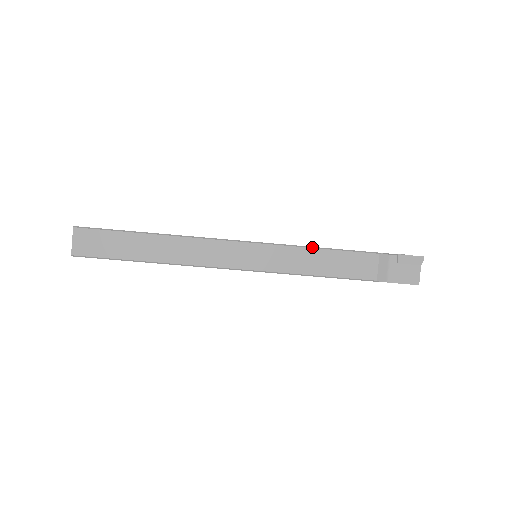
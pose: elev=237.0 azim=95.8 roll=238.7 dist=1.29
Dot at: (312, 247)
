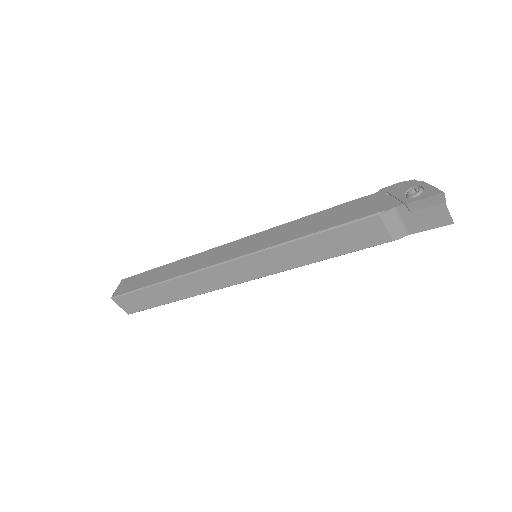
Dot at: (297, 239)
